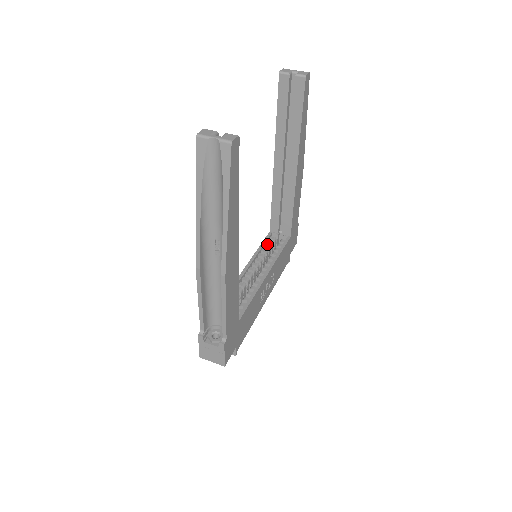
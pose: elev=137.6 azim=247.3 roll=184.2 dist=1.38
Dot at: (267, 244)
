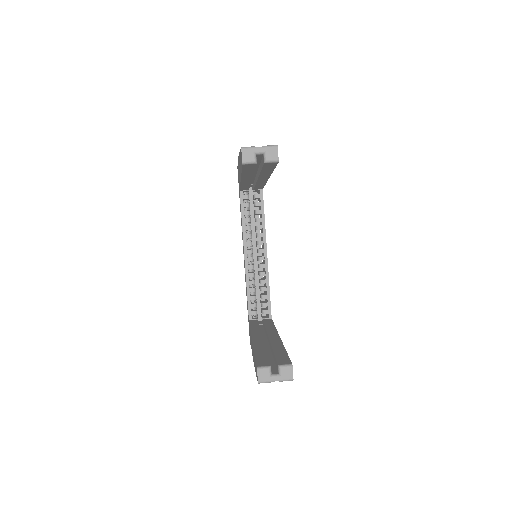
Dot at: (244, 207)
